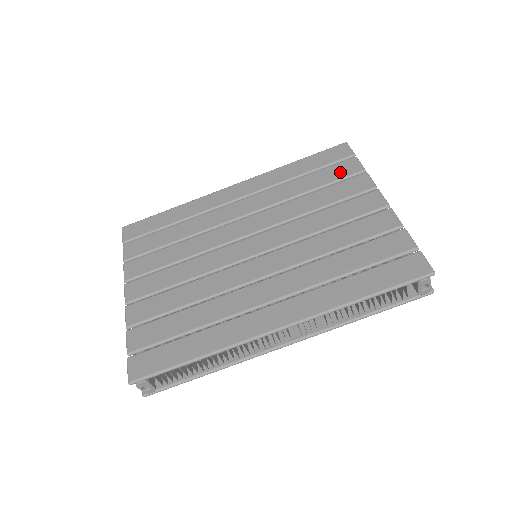
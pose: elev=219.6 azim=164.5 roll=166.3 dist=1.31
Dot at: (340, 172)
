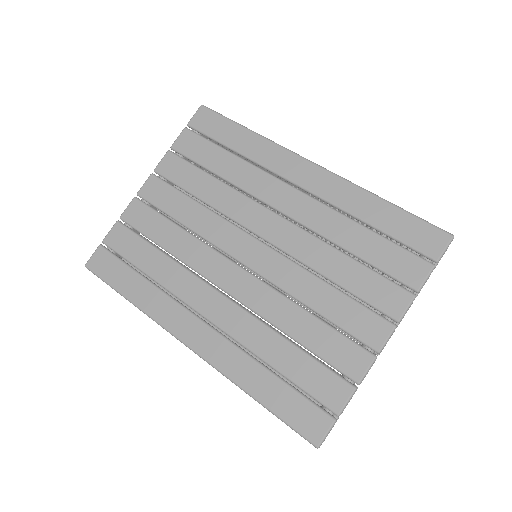
Dot at: (398, 266)
